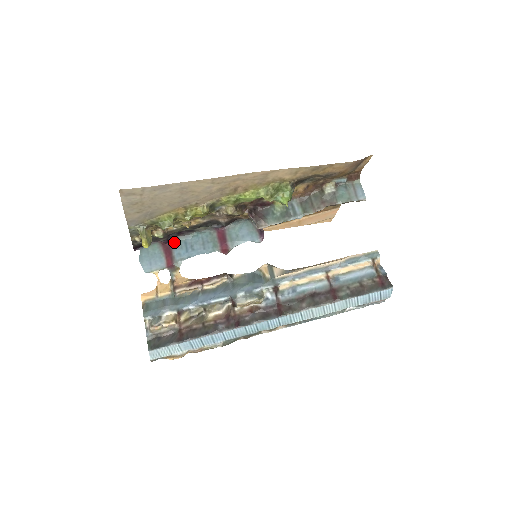
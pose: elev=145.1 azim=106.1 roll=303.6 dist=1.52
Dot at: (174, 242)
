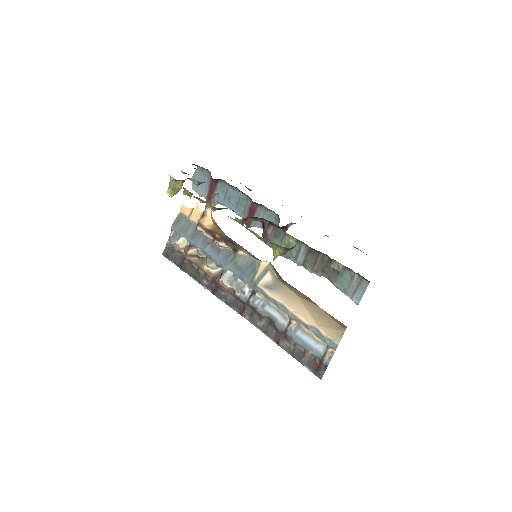
Dot at: (220, 182)
